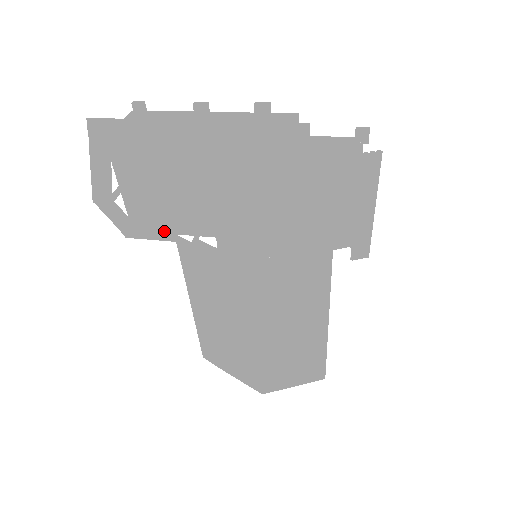
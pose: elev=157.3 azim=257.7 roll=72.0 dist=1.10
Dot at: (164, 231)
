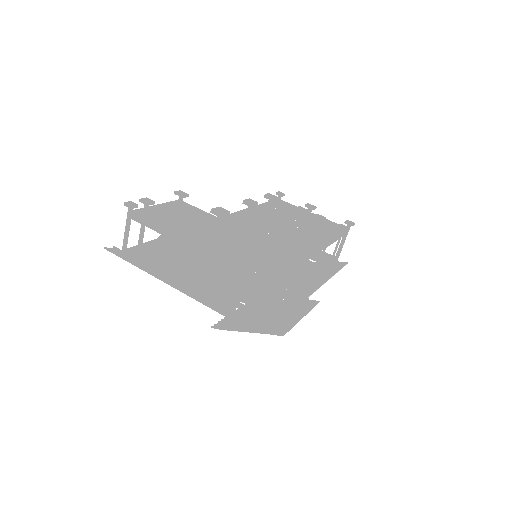
Dot at: occluded
